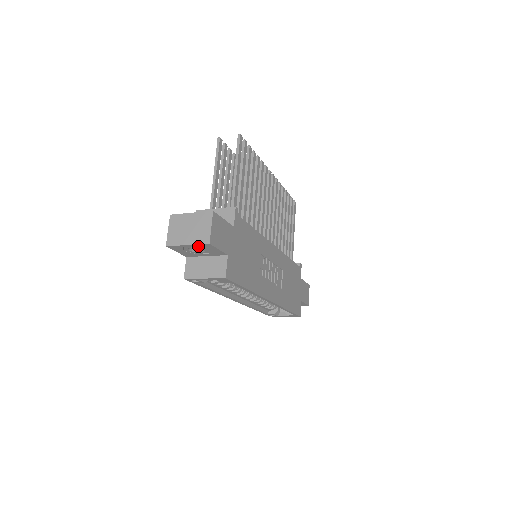
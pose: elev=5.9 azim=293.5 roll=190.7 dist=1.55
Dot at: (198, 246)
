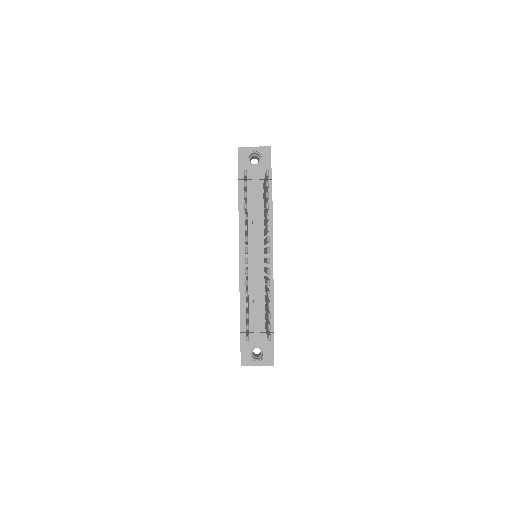
Dot at: occluded
